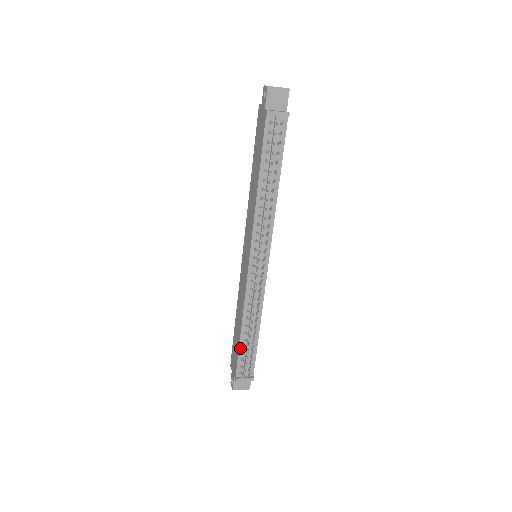
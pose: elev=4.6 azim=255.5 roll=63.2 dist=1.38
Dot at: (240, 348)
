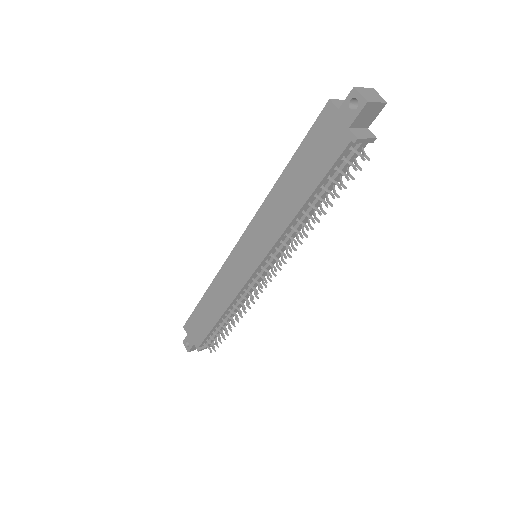
Dot at: (212, 330)
